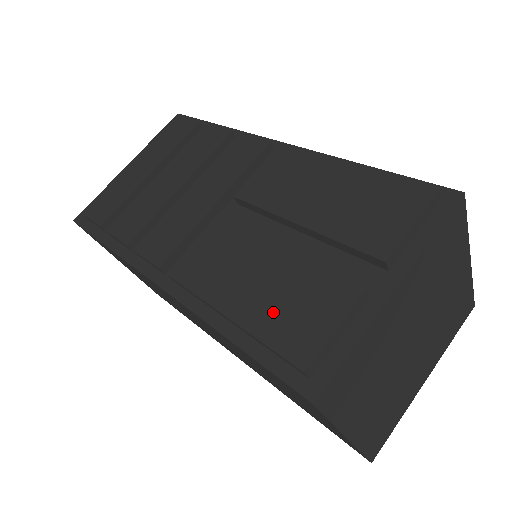
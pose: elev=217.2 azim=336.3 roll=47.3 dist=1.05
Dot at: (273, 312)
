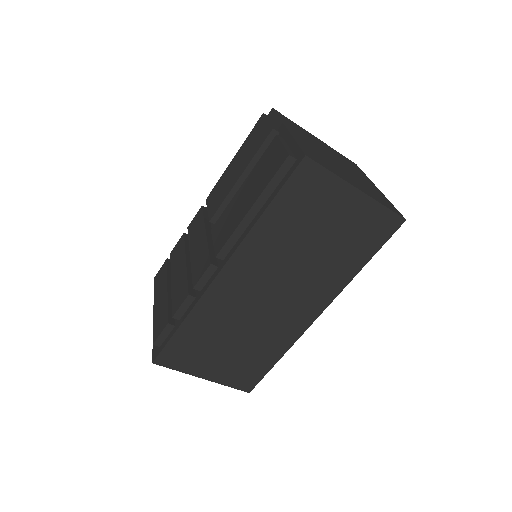
Dot at: (262, 179)
